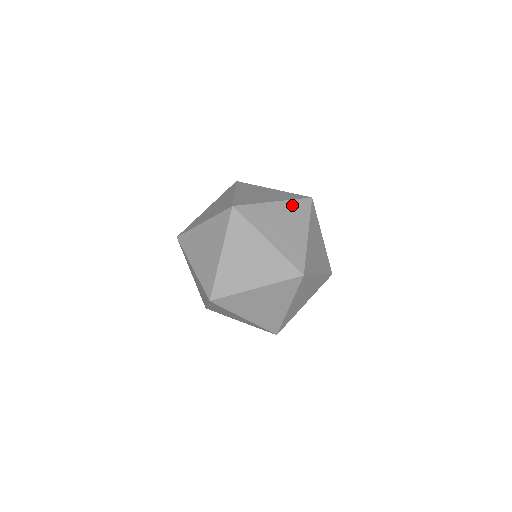
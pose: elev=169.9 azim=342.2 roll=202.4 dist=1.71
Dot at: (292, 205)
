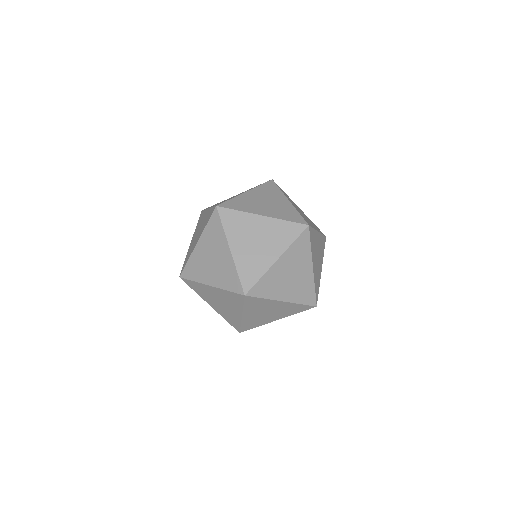
Dot at: occluded
